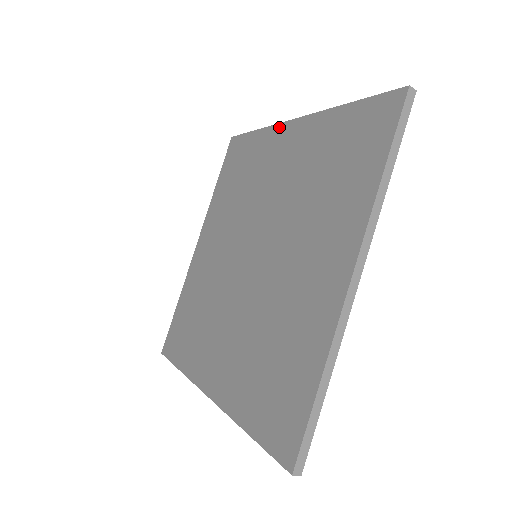
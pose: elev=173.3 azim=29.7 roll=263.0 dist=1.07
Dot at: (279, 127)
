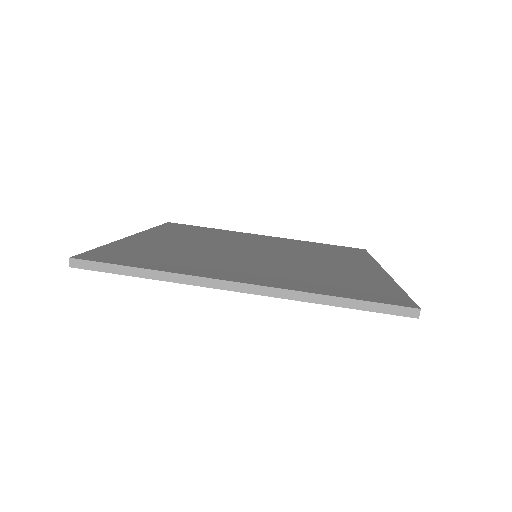
Dot at: (207, 287)
